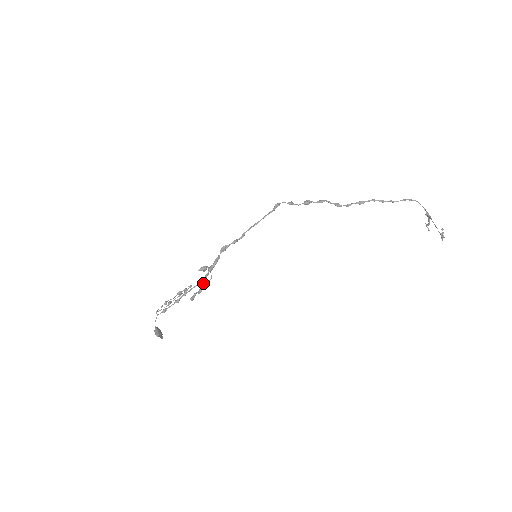
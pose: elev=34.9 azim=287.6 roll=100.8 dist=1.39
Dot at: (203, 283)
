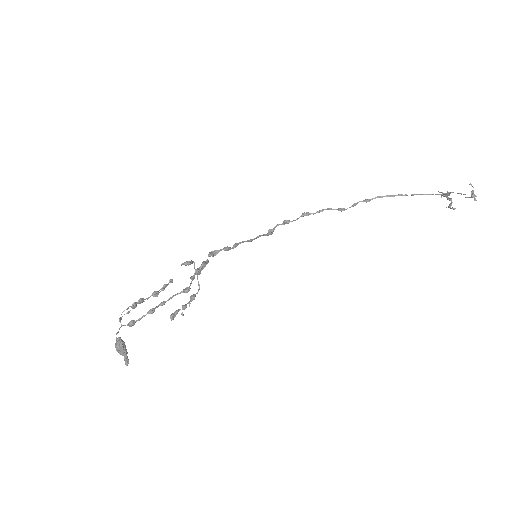
Dot at: (188, 289)
